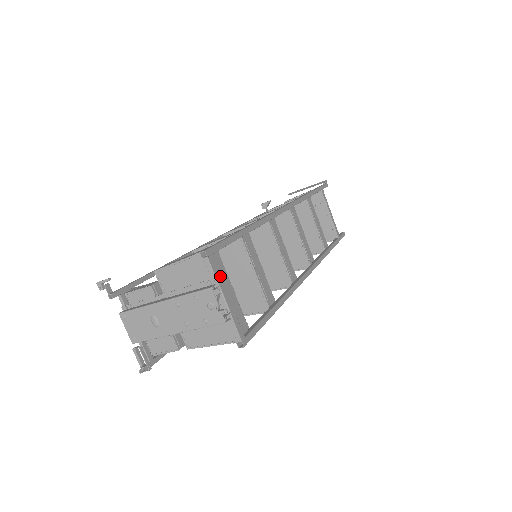
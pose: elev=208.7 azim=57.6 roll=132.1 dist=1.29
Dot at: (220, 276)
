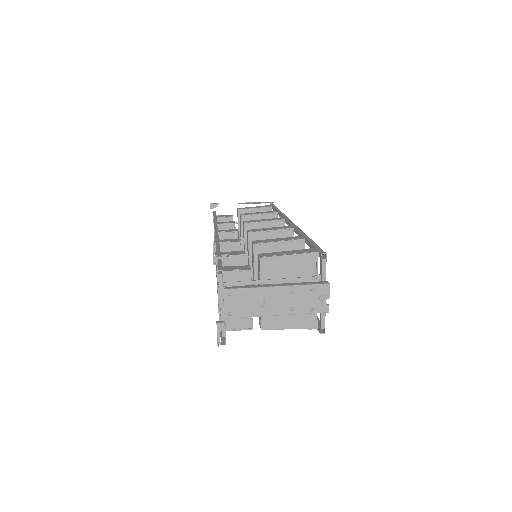
Dot at: (325, 275)
